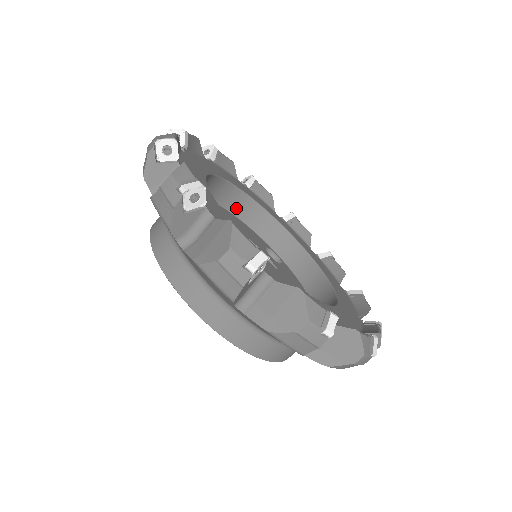
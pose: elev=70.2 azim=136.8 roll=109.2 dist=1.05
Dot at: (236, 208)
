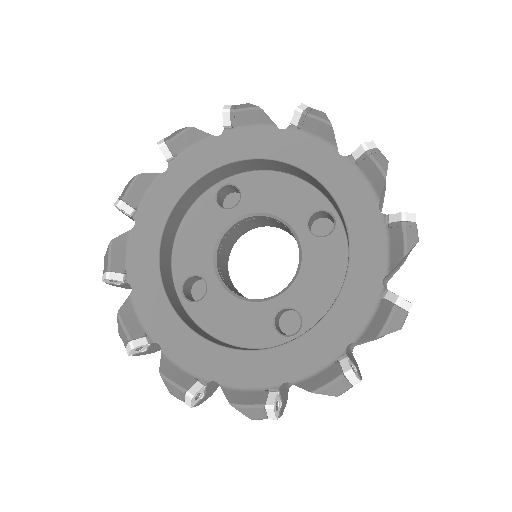
Dot at: (171, 237)
